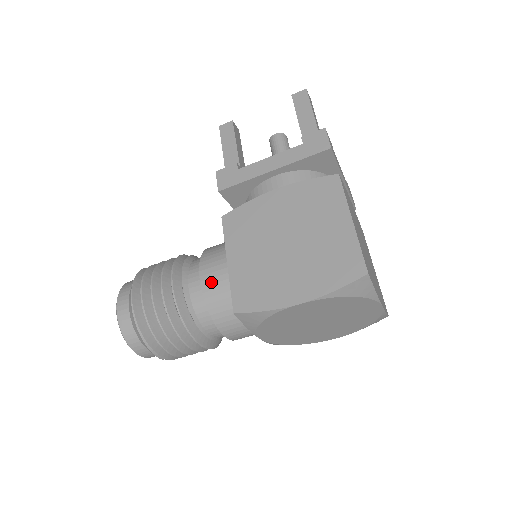
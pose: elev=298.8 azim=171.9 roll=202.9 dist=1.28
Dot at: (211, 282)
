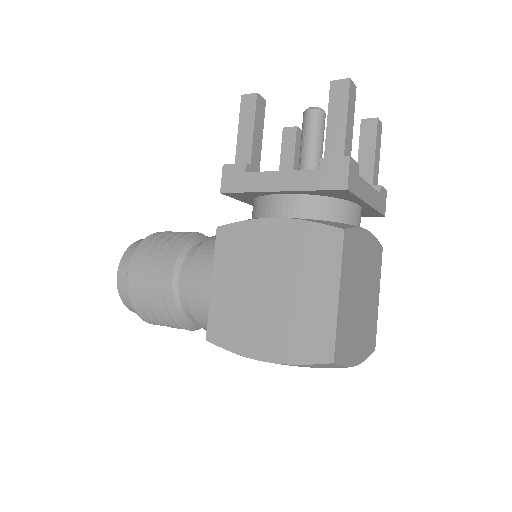
Dot at: (197, 292)
